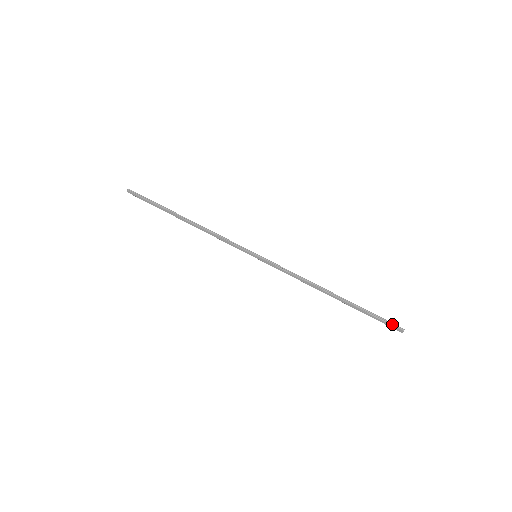
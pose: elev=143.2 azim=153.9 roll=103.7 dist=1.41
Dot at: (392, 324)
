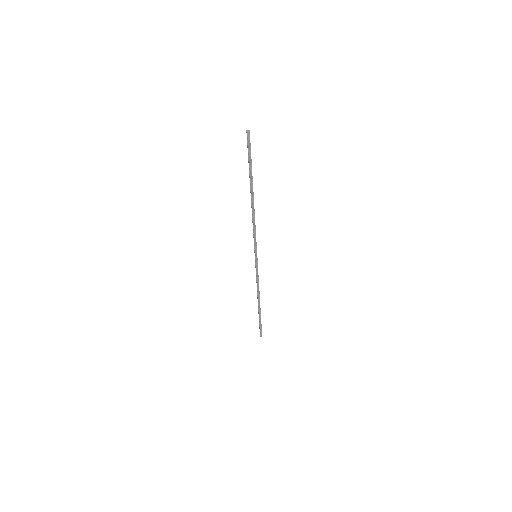
Dot at: (261, 332)
